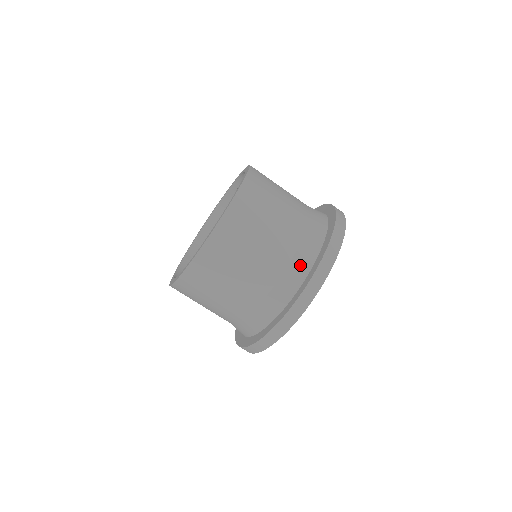
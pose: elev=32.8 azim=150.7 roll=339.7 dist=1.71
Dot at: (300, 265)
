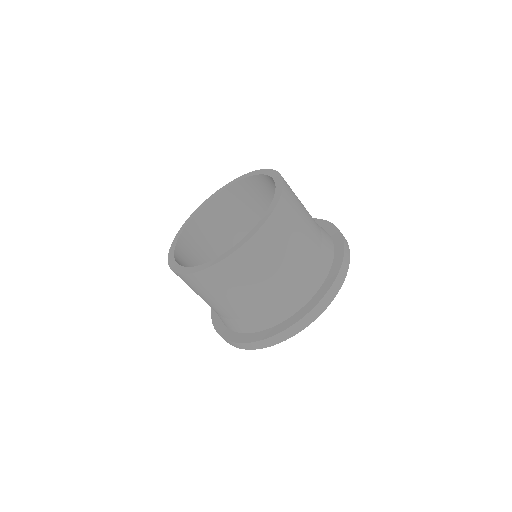
Dot at: (328, 247)
